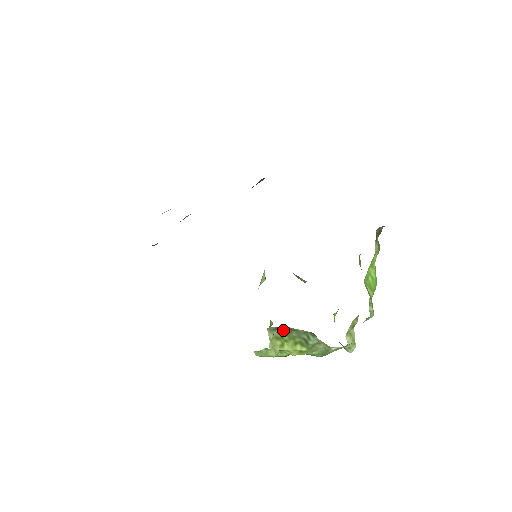
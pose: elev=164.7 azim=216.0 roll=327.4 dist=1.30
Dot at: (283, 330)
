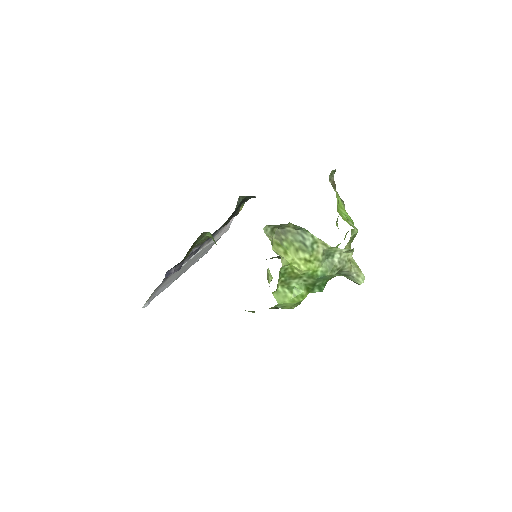
Dot at: (279, 234)
